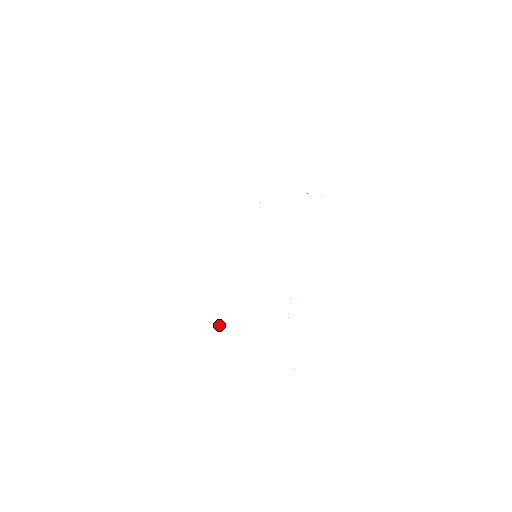
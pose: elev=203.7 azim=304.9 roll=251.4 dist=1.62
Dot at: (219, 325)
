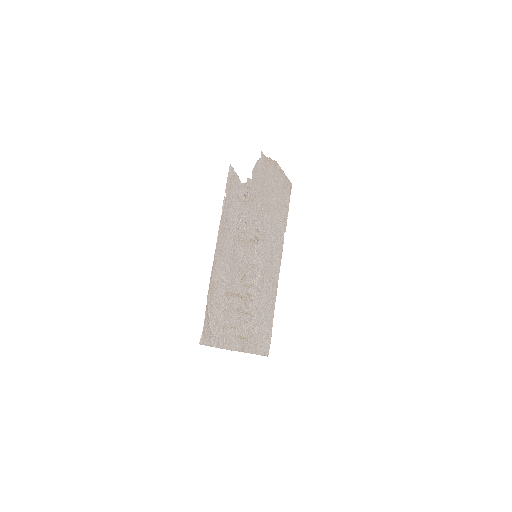
Dot at: (261, 333)
